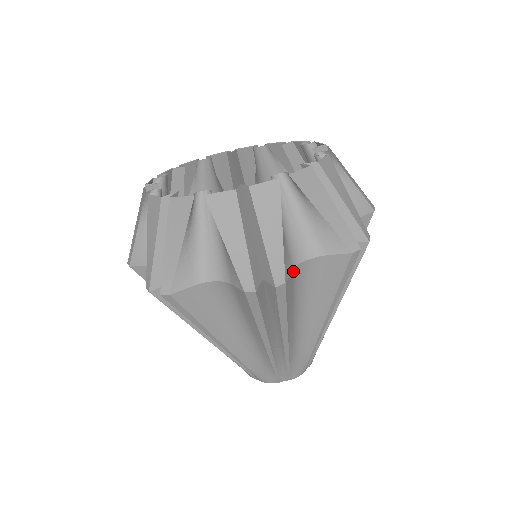
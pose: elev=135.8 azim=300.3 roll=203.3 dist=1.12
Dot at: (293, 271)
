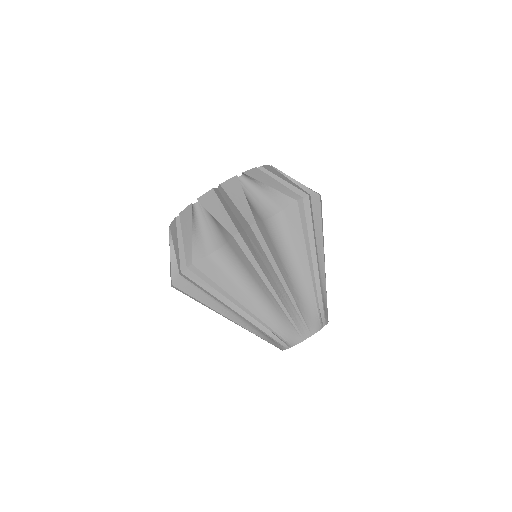
Dot at: occluded
